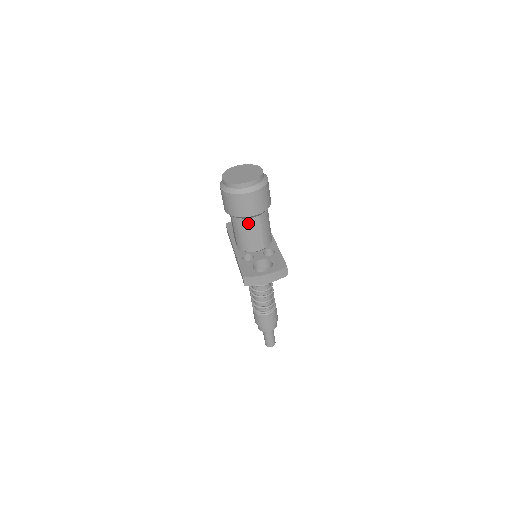
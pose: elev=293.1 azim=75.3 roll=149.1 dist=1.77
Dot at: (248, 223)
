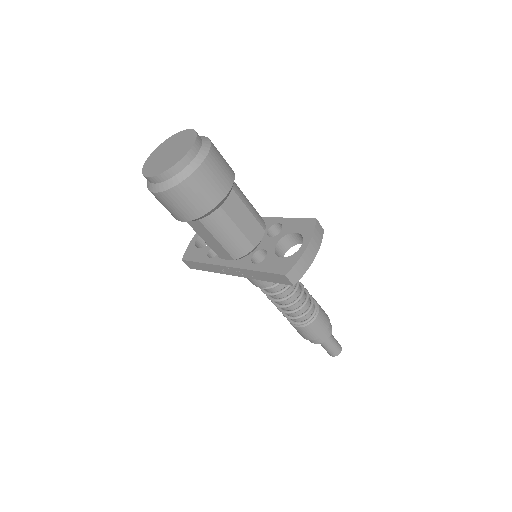
Dot at: (227, 210)
